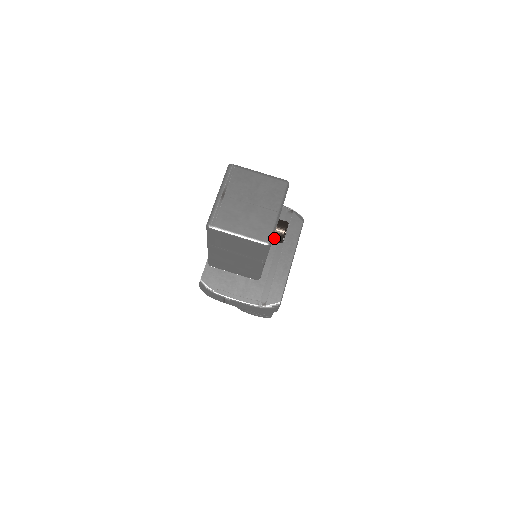
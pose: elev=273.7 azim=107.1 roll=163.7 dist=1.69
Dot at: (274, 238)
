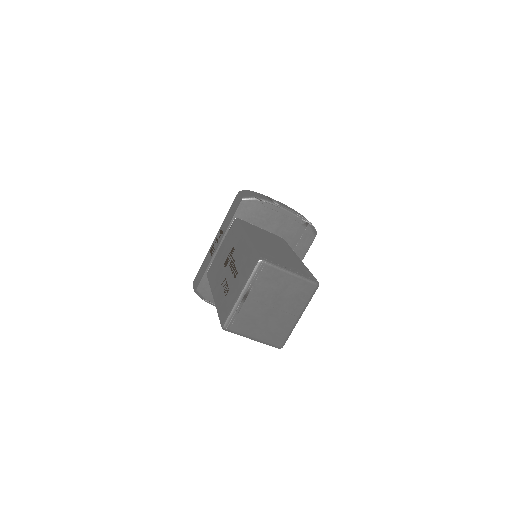
Dot at: occluded
